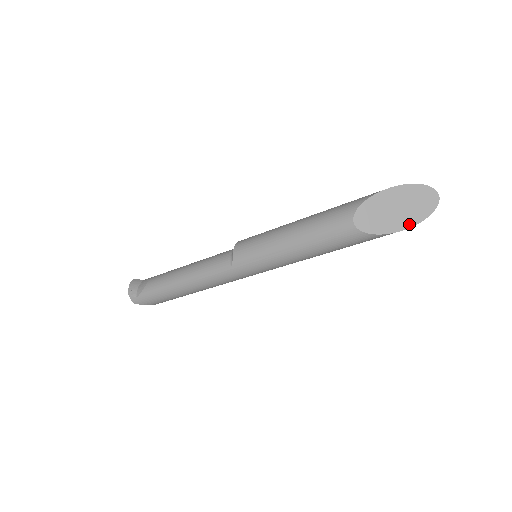
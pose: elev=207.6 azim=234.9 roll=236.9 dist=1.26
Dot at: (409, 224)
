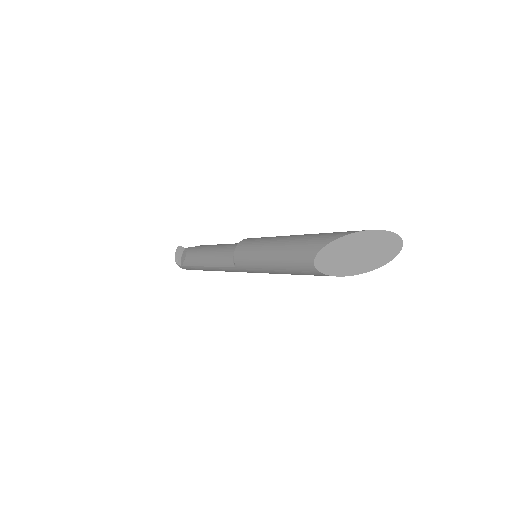
Dot at: (371, 267)
